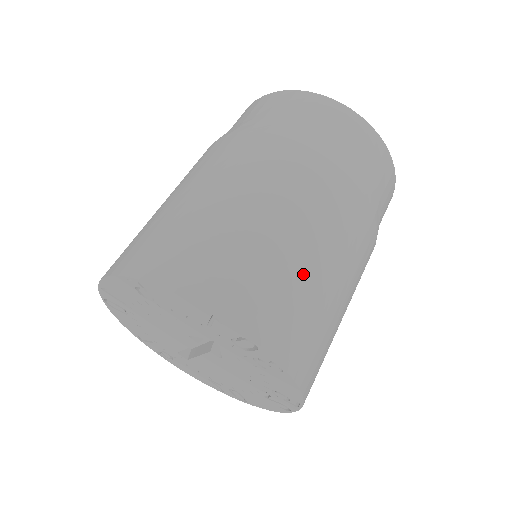
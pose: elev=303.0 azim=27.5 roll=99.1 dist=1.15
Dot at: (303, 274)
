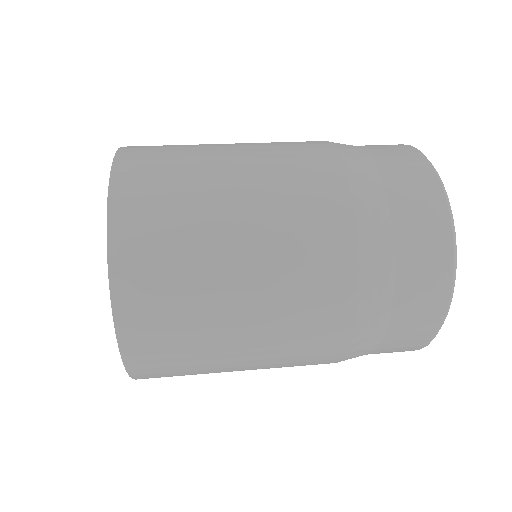
Dot at: occluded
